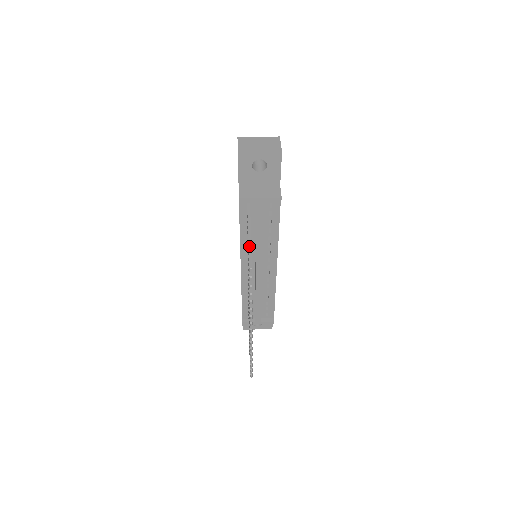
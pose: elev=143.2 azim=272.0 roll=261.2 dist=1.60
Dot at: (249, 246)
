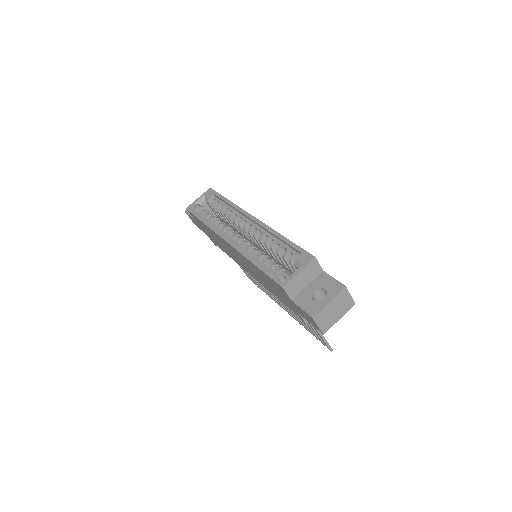
Dot at: (324, 340)
